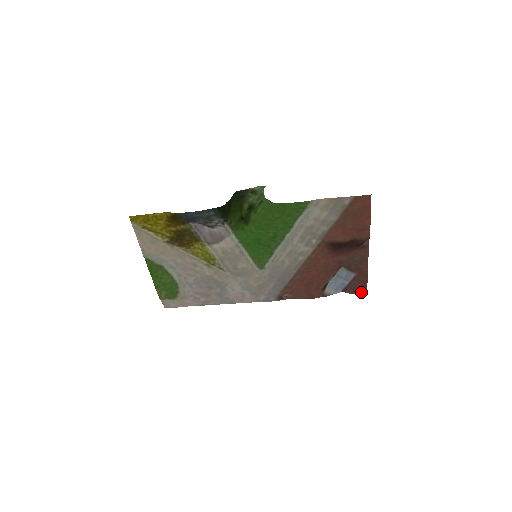
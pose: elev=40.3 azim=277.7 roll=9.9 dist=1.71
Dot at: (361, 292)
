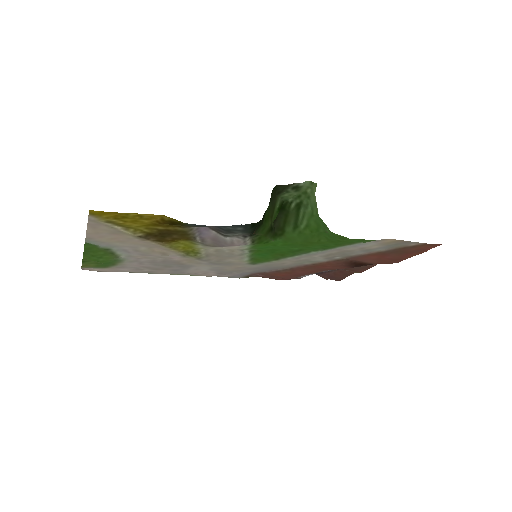
Dot at: (335, 279)
